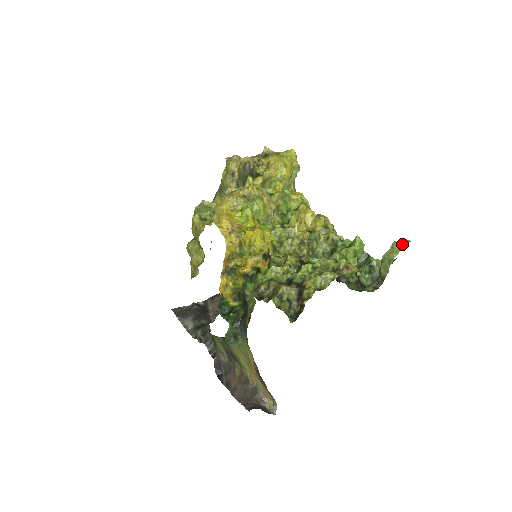
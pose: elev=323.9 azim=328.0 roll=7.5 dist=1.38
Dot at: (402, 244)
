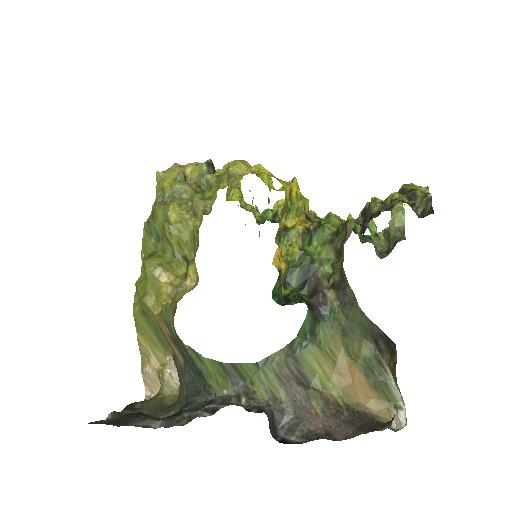
Dot at: occluded
